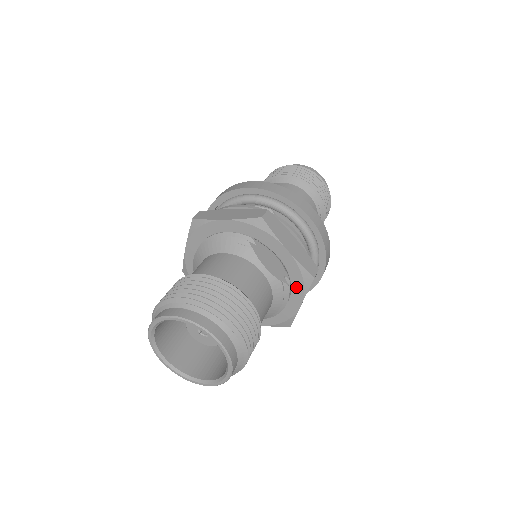
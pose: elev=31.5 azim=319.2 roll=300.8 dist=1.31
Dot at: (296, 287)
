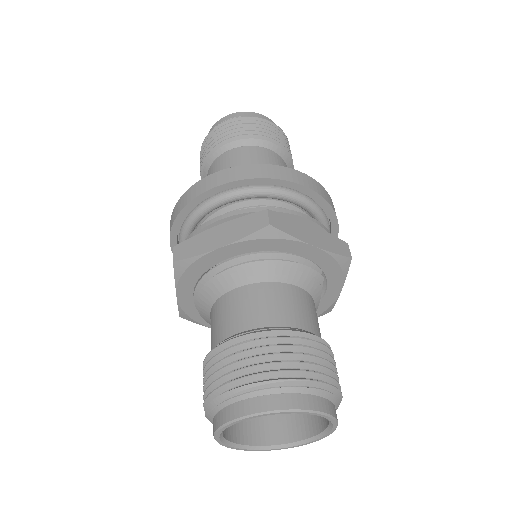
Dot at: occluded
